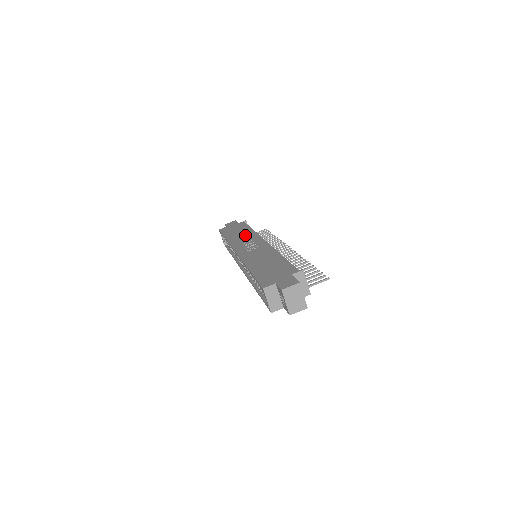
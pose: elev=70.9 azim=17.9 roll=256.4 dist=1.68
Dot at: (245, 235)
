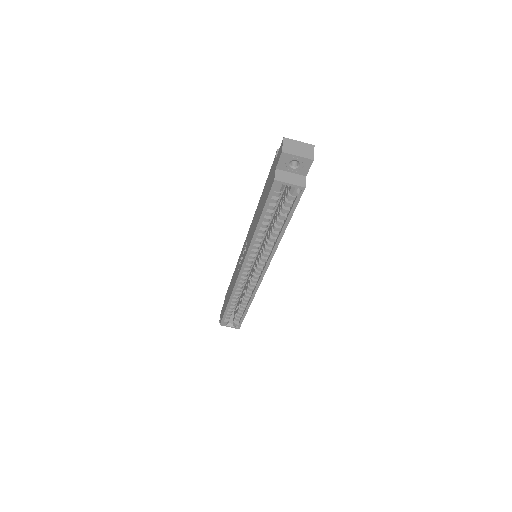
Dot at: (234, 276)
